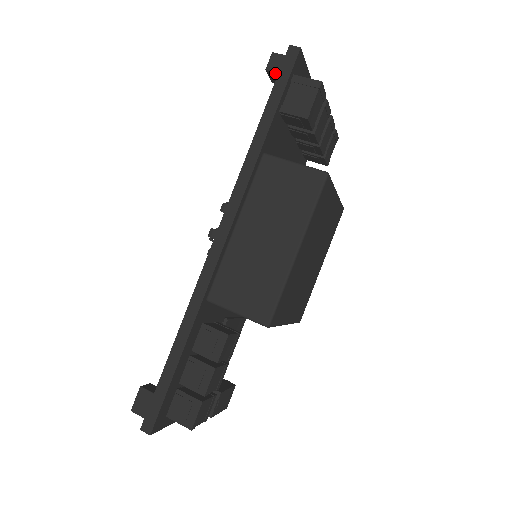
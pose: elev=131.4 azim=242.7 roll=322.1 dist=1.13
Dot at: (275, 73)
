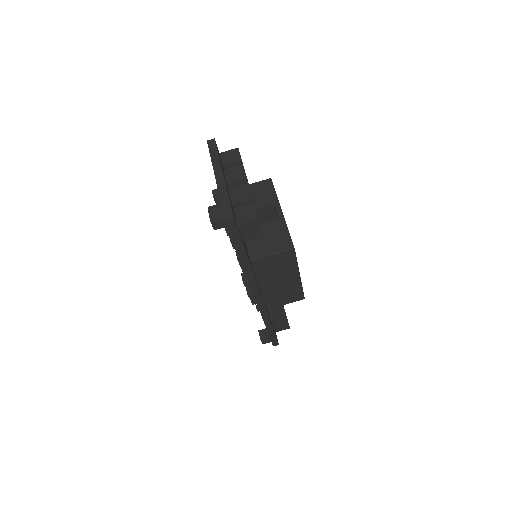
Dot at: (221, 227)
